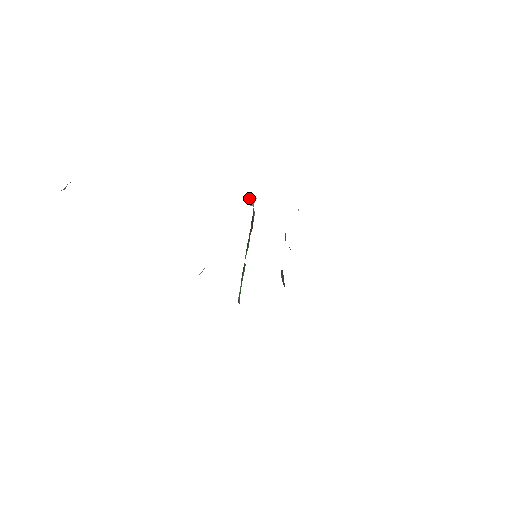
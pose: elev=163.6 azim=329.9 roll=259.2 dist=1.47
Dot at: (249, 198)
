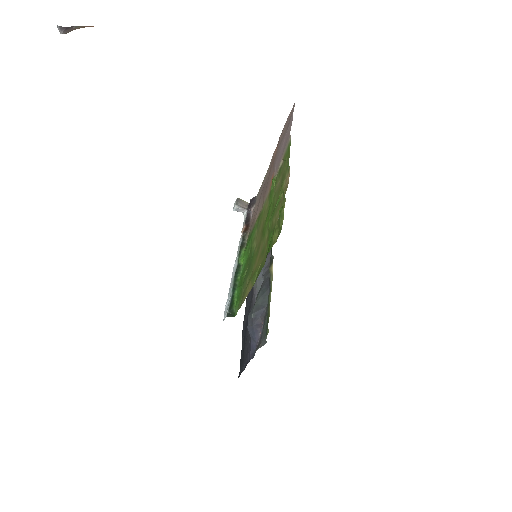
Dot at: (241, 201)
